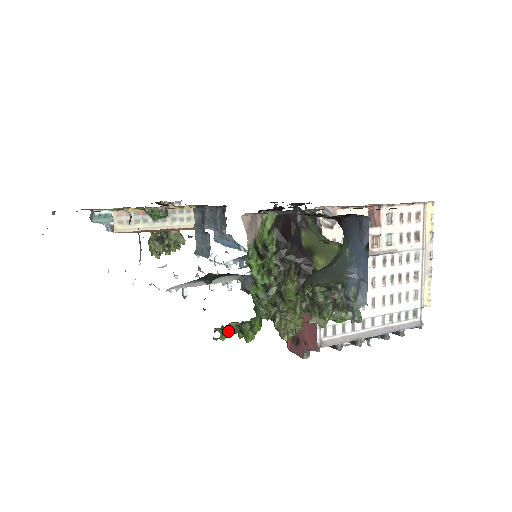
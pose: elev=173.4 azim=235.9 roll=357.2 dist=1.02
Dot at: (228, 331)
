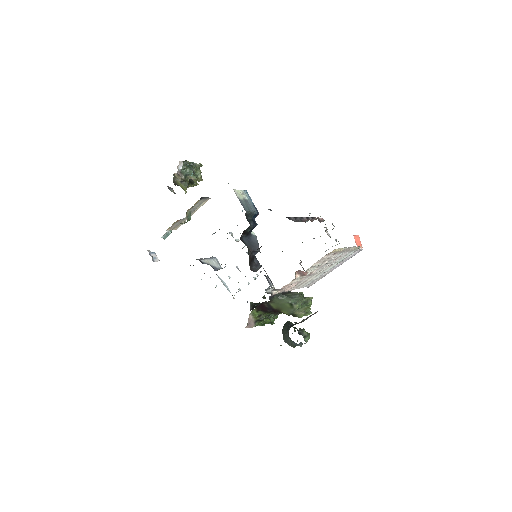
Dot at: occluded
